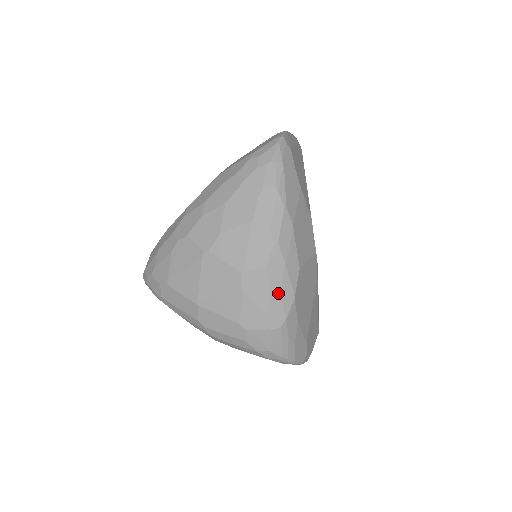
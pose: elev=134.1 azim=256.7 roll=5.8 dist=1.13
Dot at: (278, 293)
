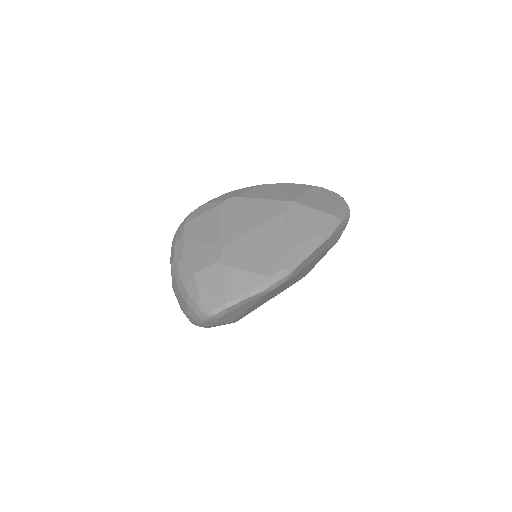
Dot at: occluded
